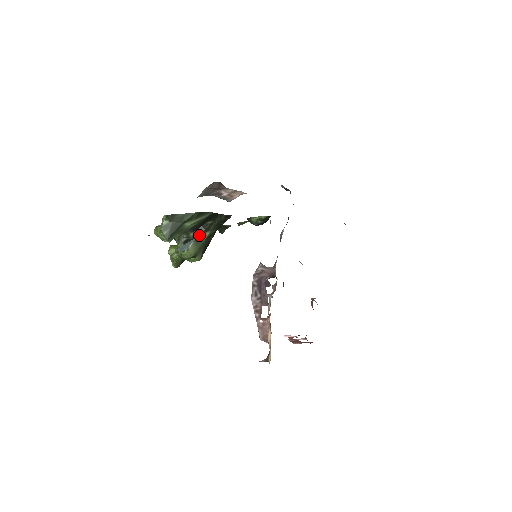
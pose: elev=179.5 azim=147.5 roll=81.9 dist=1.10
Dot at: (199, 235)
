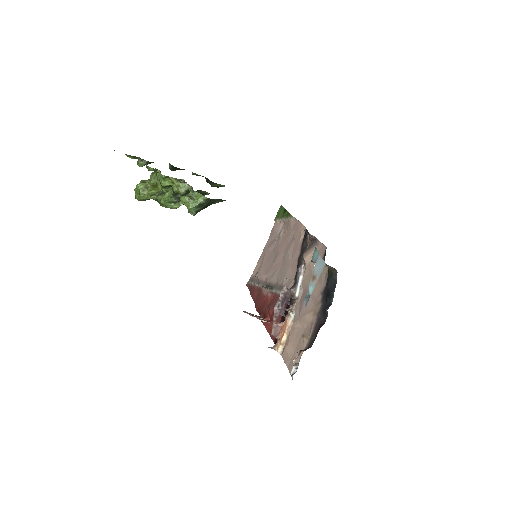
Dot at: occluded
